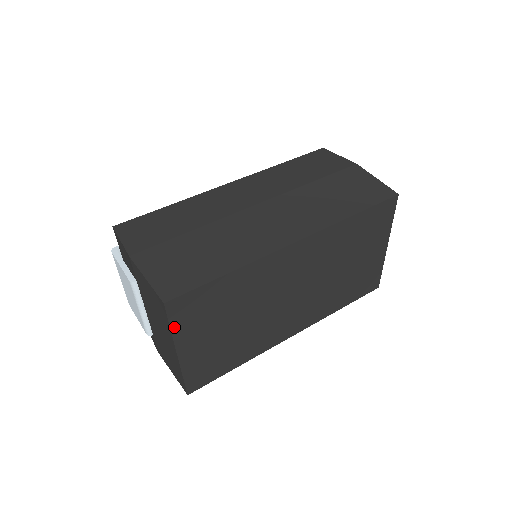
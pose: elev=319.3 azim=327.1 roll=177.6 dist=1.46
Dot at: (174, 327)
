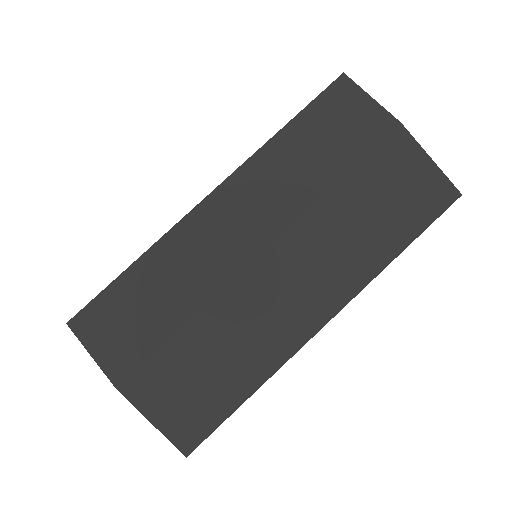
Dot at: occluded
